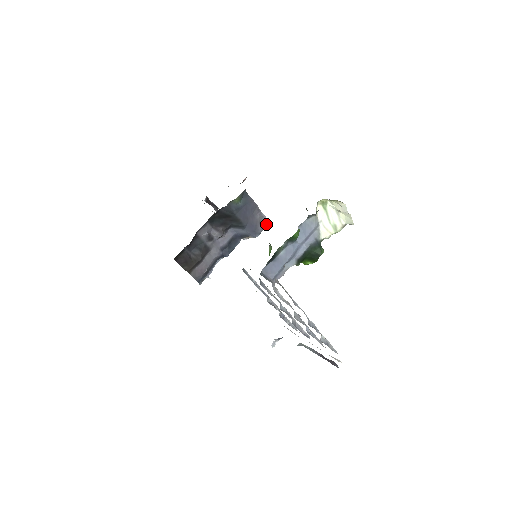
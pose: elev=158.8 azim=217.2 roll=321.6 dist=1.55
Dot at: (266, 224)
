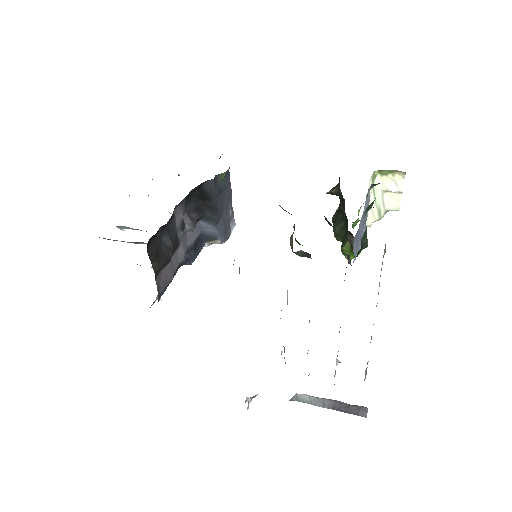
Dot at: (232, 228)
